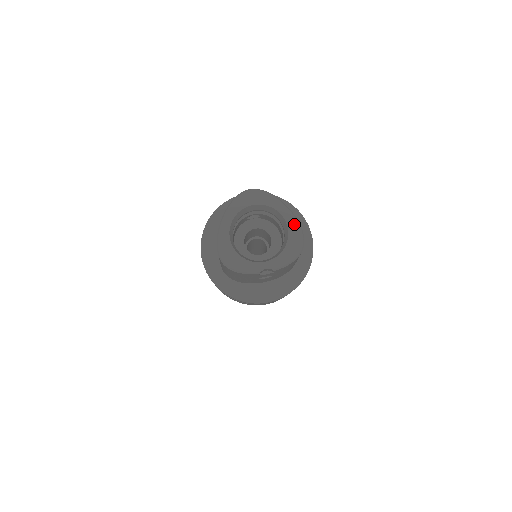
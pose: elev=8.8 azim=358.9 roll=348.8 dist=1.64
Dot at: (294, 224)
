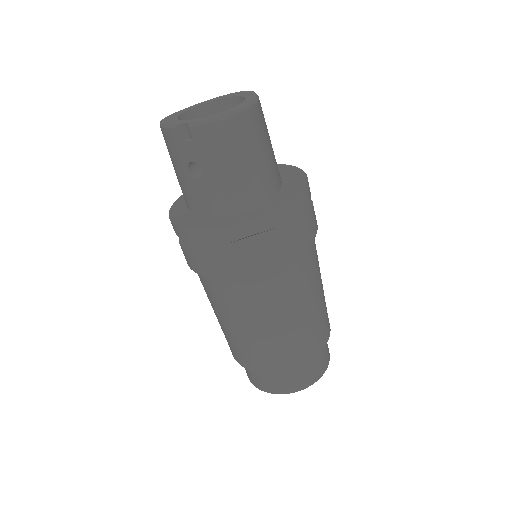
Dot at: (247, 102)
